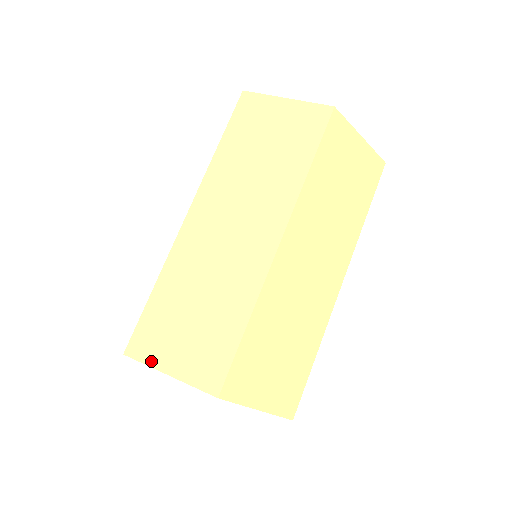
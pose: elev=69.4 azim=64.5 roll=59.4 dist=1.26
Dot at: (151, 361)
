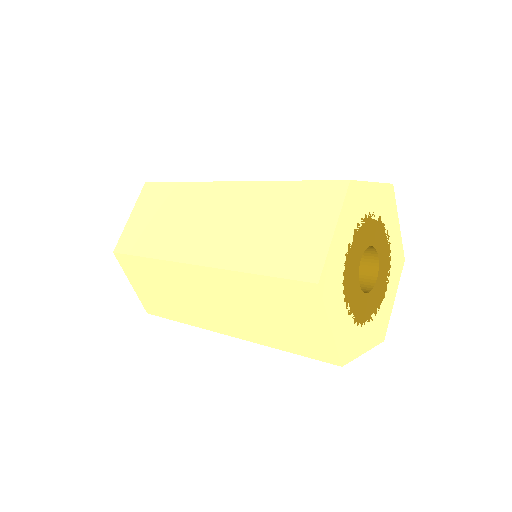
Dot at: (126, 272)
